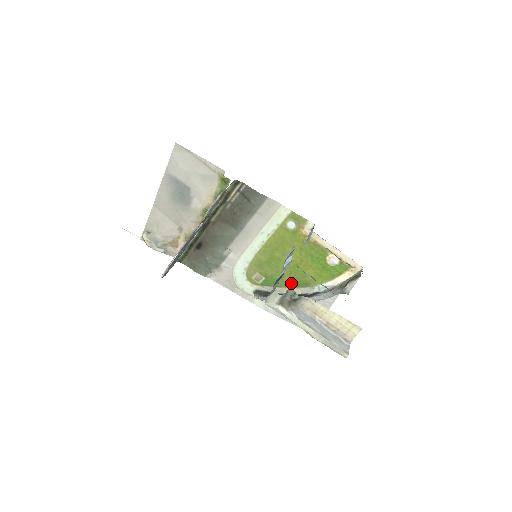
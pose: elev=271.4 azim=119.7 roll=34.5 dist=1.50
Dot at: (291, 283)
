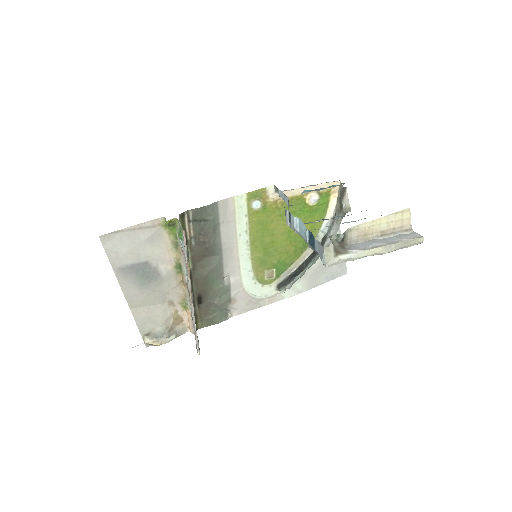
Dot at: (298, 251)
